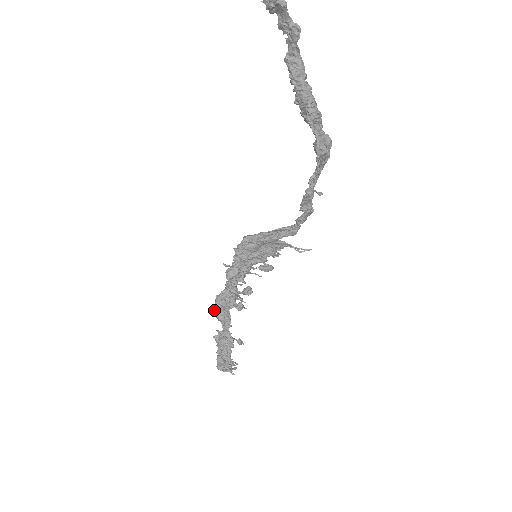
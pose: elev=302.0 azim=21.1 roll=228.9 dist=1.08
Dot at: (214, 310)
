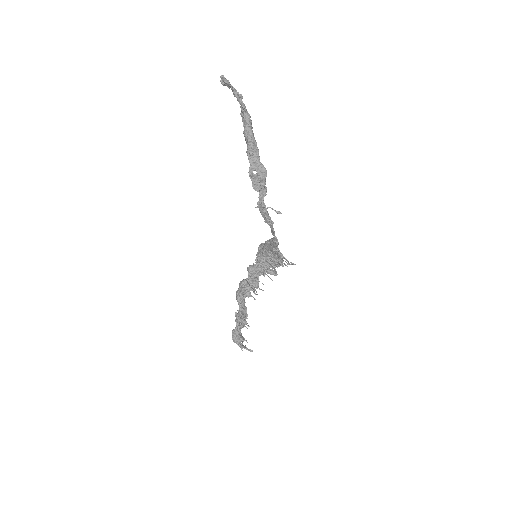
Dot at: (236, 292)
